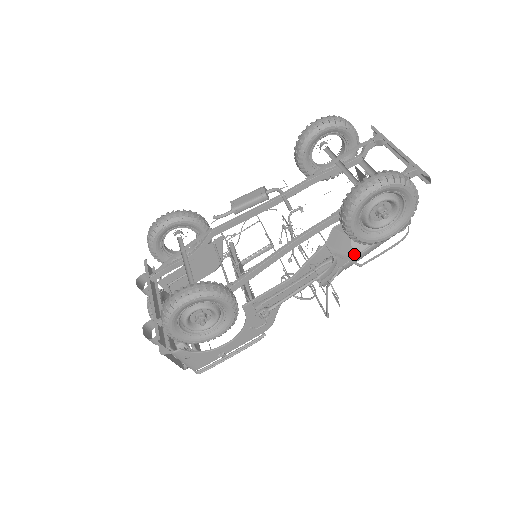
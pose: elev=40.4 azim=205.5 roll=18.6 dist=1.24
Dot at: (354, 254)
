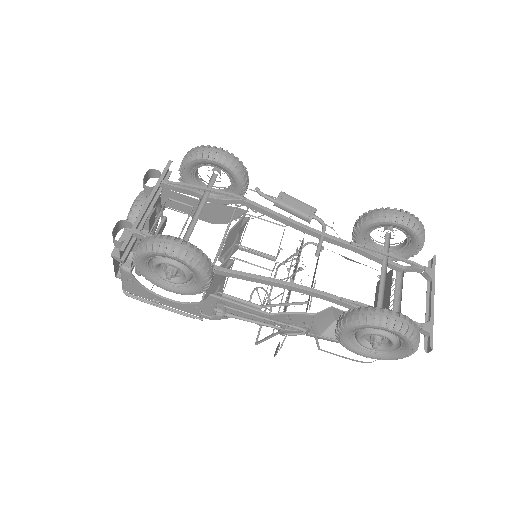
Dot at: (324, 334)
